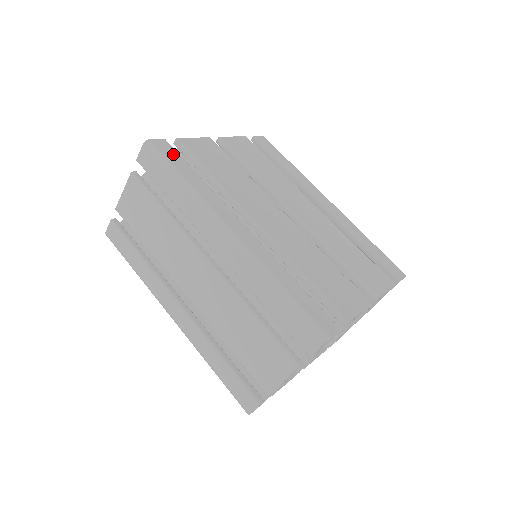
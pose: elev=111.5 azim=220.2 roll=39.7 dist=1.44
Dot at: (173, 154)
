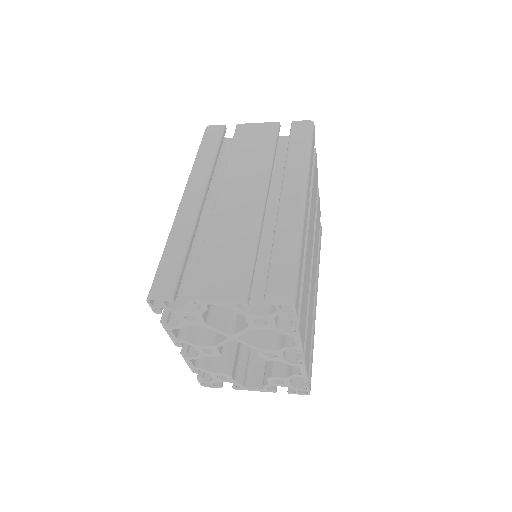
Dot at: occluded
